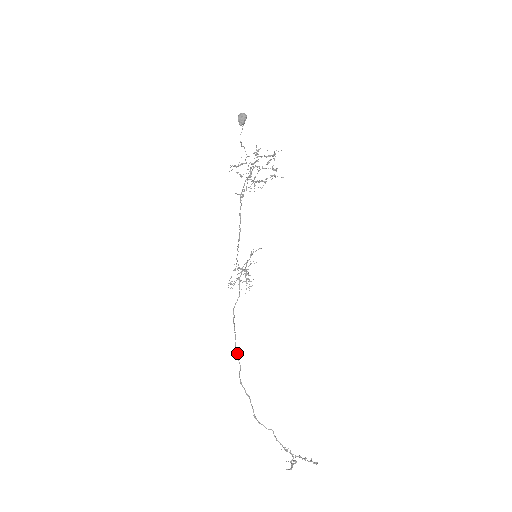
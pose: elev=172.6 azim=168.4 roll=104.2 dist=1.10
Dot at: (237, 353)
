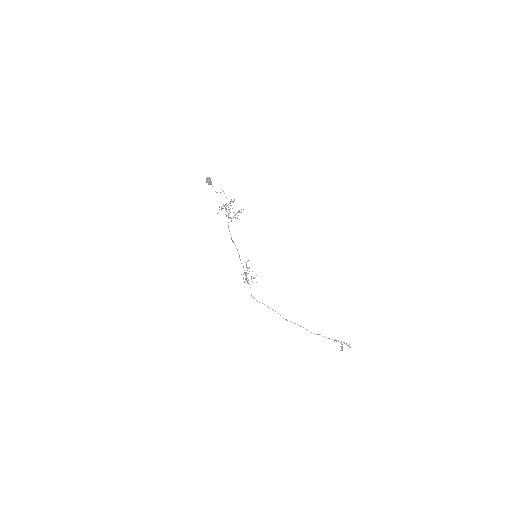
Dot at: (272, 309)
